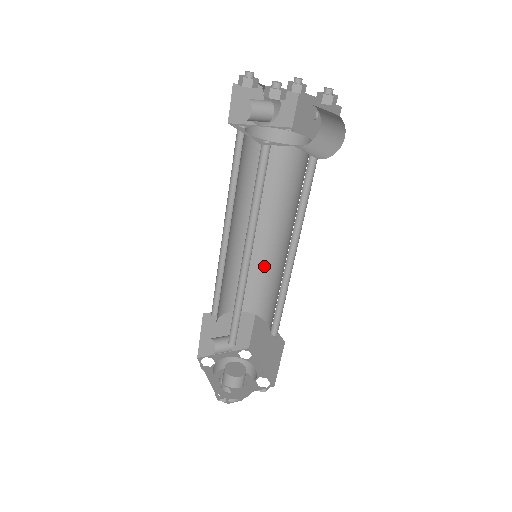
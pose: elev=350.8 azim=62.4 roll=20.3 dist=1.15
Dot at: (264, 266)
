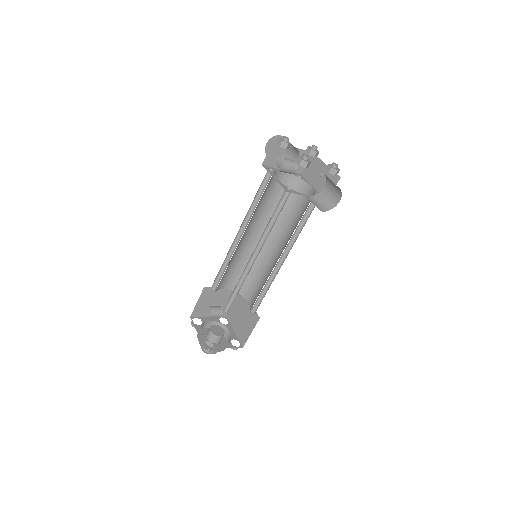
Dot at: (257, 262)
